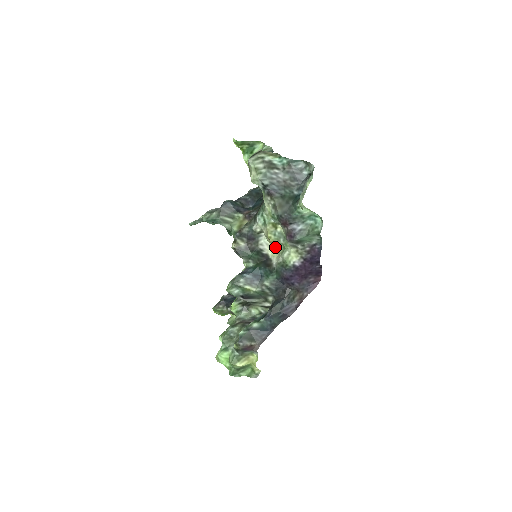
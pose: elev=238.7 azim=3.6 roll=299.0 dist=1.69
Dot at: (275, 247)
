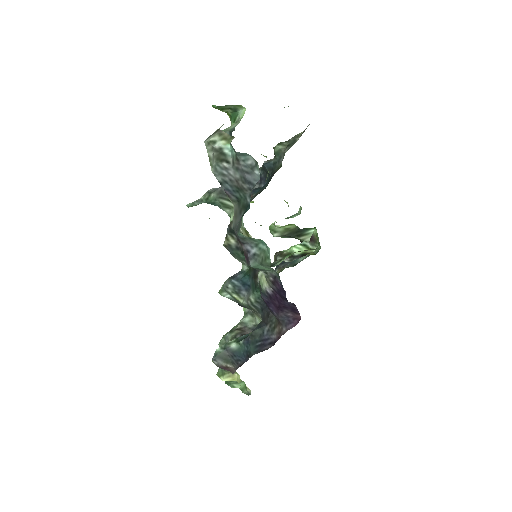
Dot at: occluded
